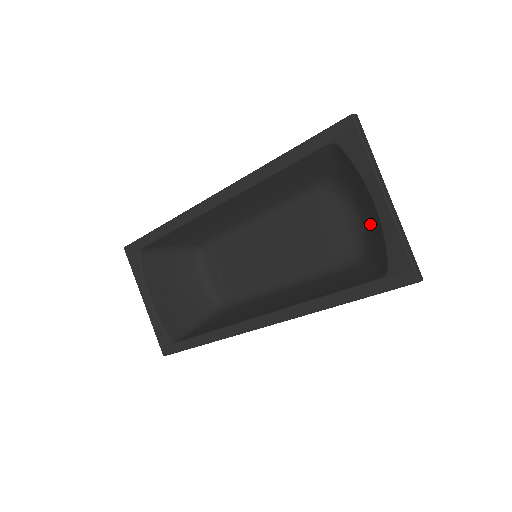
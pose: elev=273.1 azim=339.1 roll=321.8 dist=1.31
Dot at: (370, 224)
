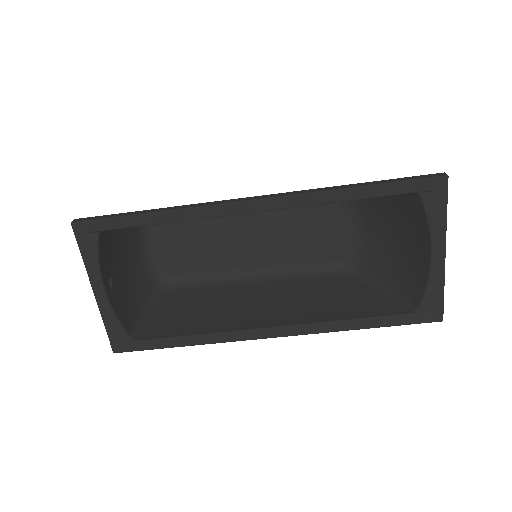
Dot at: (384, 249)
